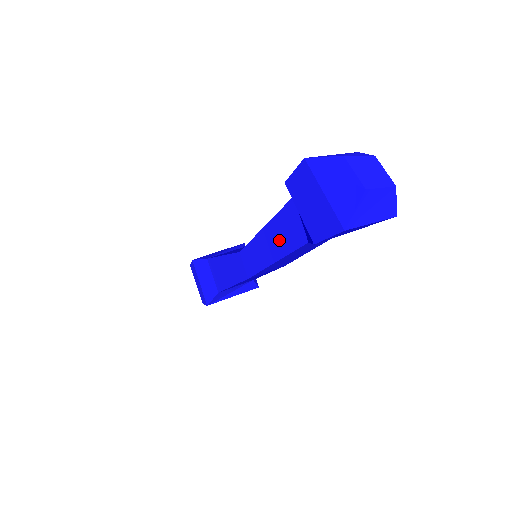
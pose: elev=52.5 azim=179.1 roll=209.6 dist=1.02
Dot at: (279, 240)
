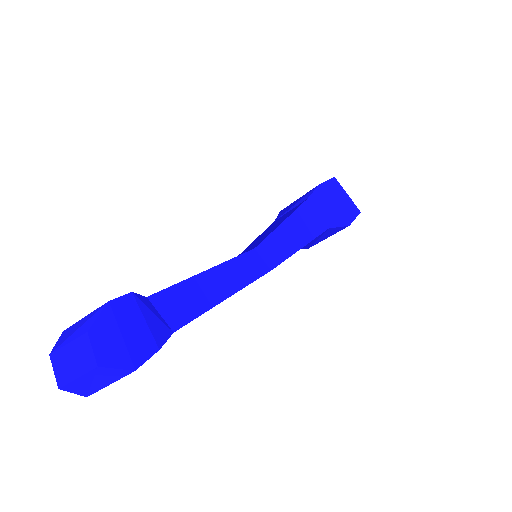
Dot at: occluded
